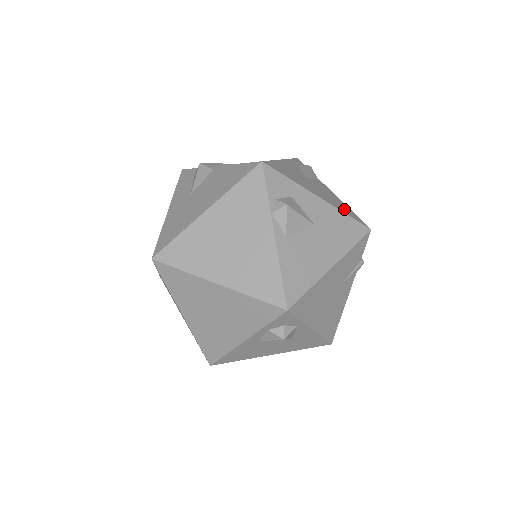
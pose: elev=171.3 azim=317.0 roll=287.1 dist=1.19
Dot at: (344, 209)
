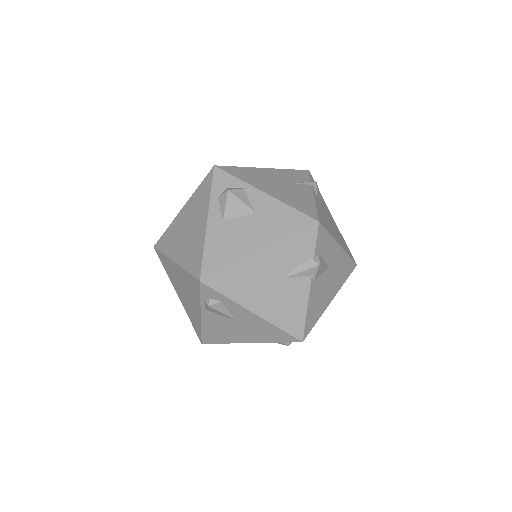
Dot at: occluded
